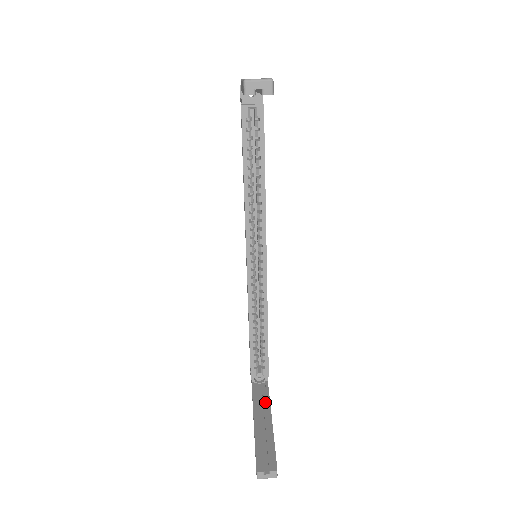
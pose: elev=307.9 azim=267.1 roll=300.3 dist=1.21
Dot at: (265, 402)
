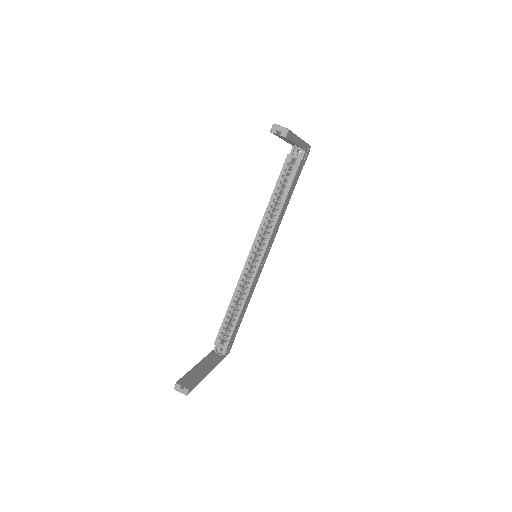
Dot at: (213, 362)
